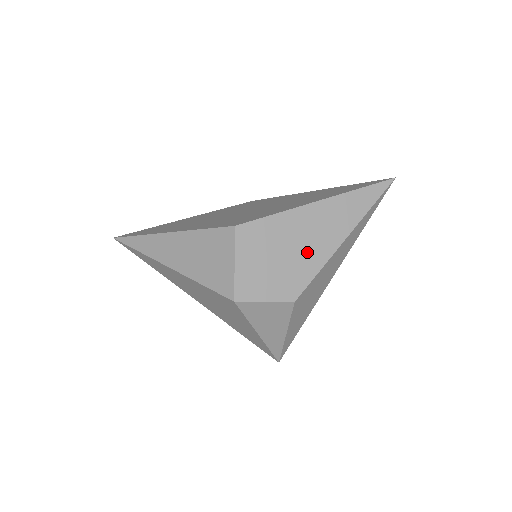
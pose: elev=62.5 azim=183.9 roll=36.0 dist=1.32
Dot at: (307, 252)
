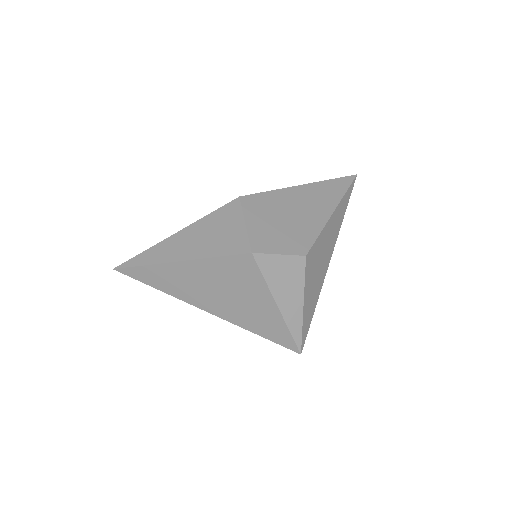
Dot at: (305, 219)
